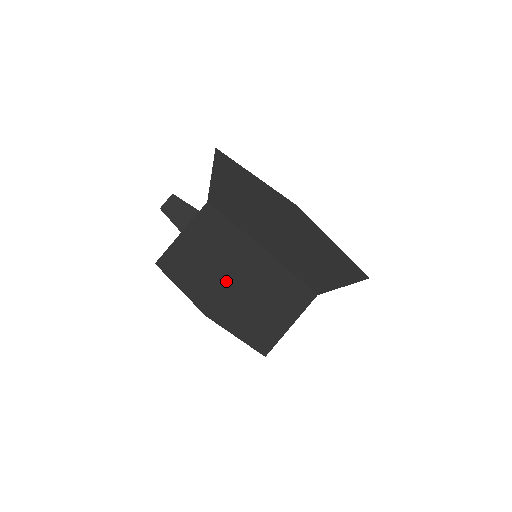
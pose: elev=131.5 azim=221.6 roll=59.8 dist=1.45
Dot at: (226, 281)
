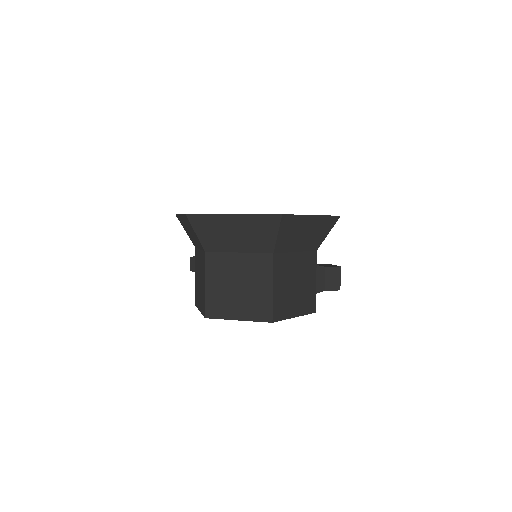
Dot at: (204, 288)
